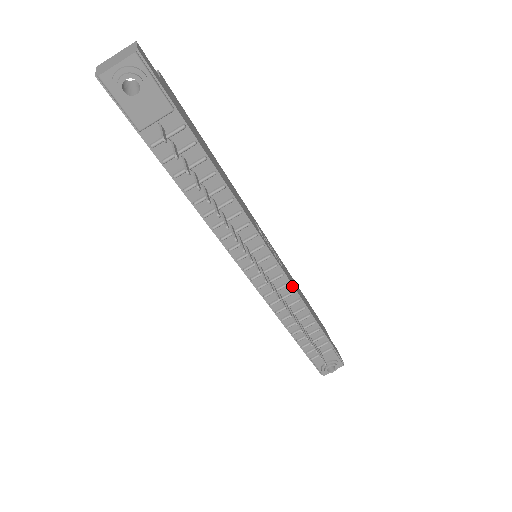
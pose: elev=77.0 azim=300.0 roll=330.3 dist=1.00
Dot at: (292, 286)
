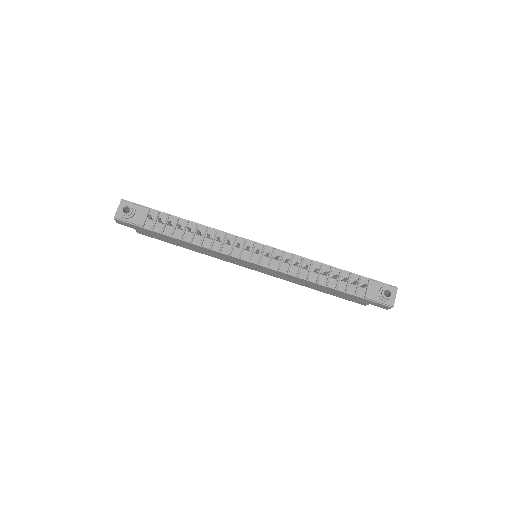
Dot at: (289, 253)
